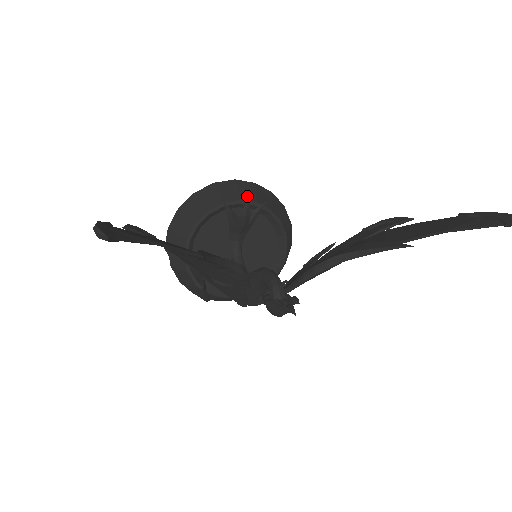
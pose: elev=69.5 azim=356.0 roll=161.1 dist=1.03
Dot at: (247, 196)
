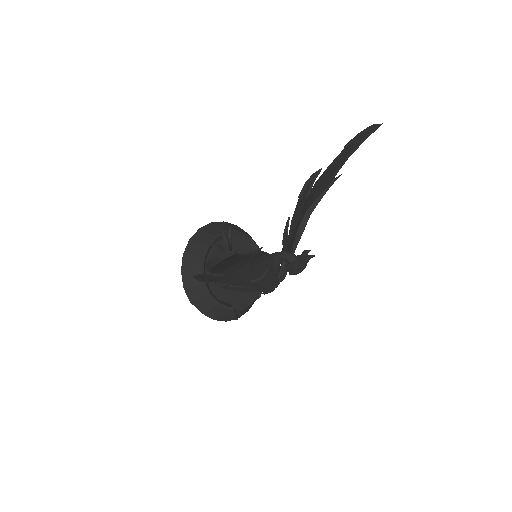
Dot at: (216, 232)
